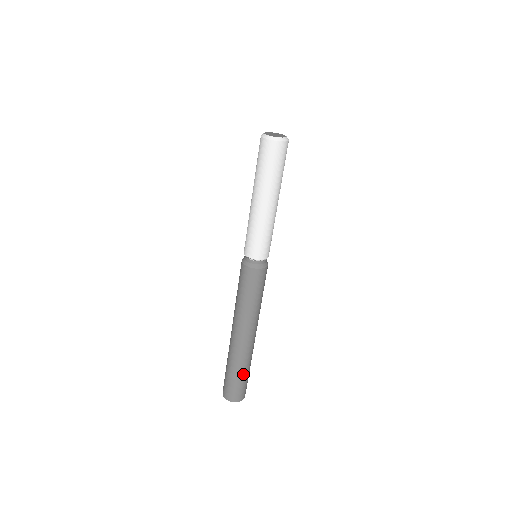
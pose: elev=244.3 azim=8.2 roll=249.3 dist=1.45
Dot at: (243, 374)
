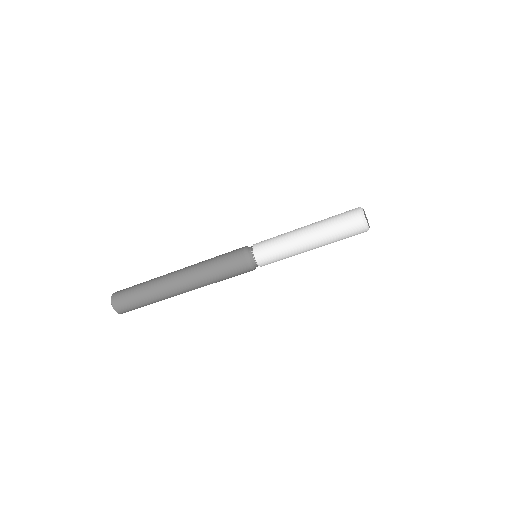
Dot at: (144, 301)
